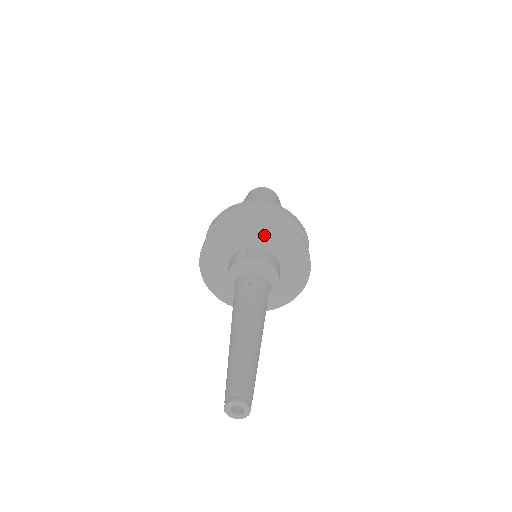
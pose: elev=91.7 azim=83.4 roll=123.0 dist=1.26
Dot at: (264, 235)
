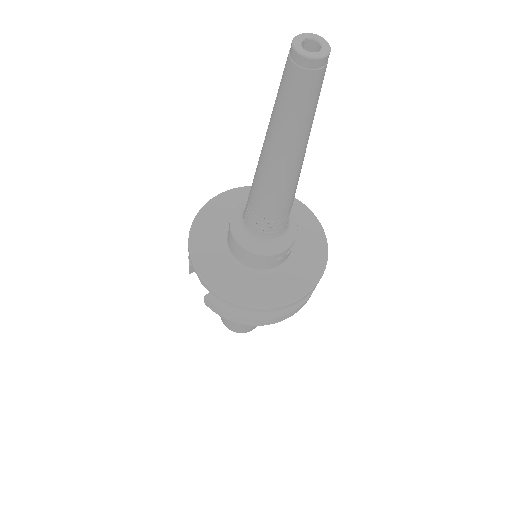
Dot at: occluded
